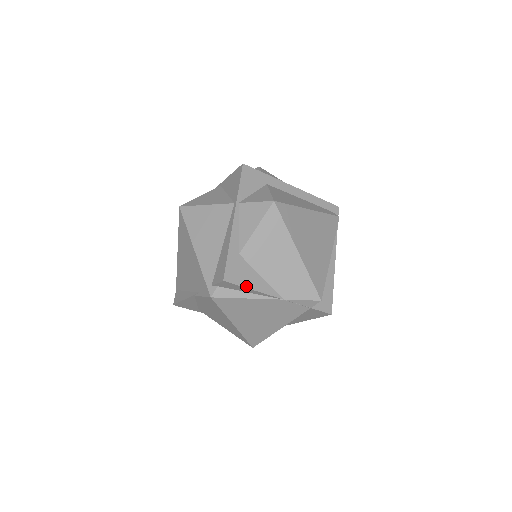
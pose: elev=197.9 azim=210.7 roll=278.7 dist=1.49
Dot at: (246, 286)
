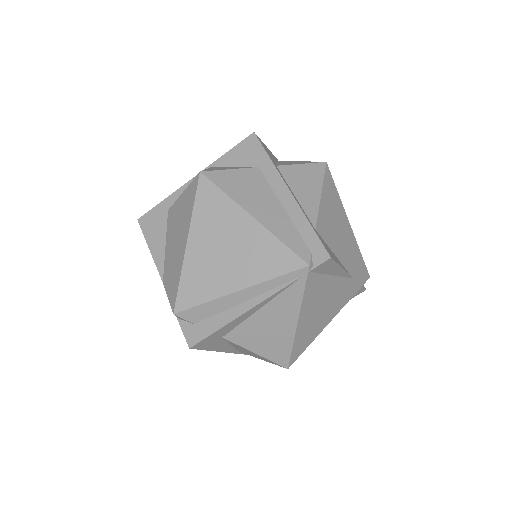
Dot at: (148, 240)
